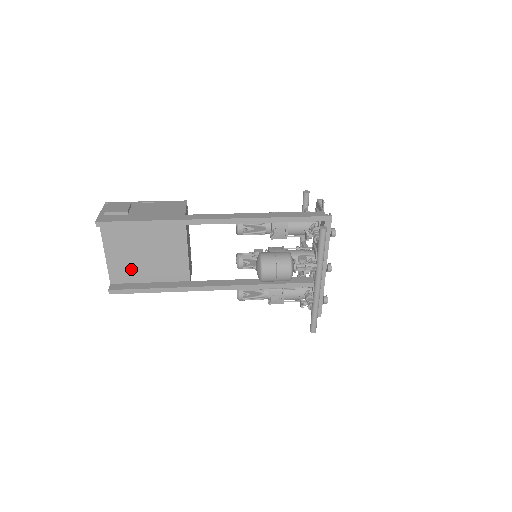
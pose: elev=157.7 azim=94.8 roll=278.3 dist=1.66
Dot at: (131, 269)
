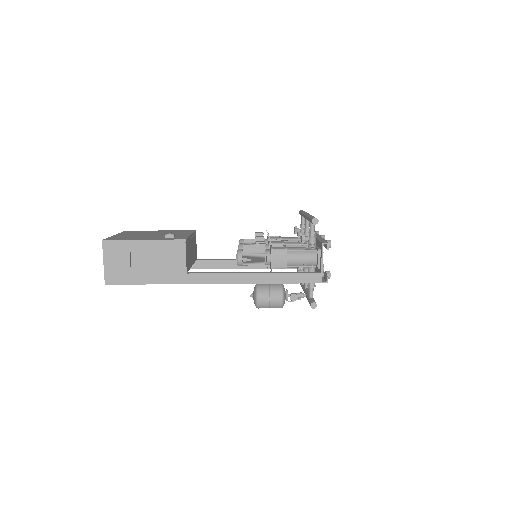
Dot at: occluded
